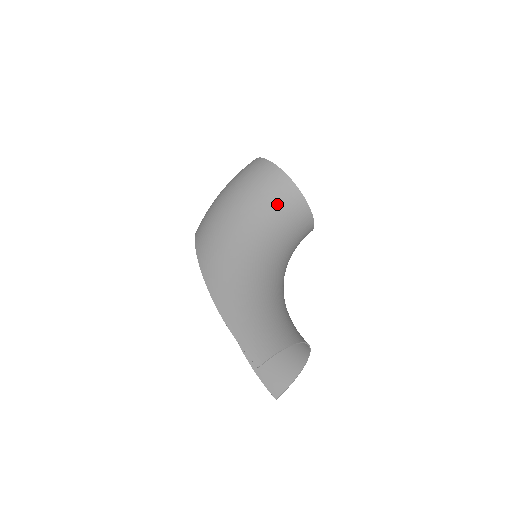
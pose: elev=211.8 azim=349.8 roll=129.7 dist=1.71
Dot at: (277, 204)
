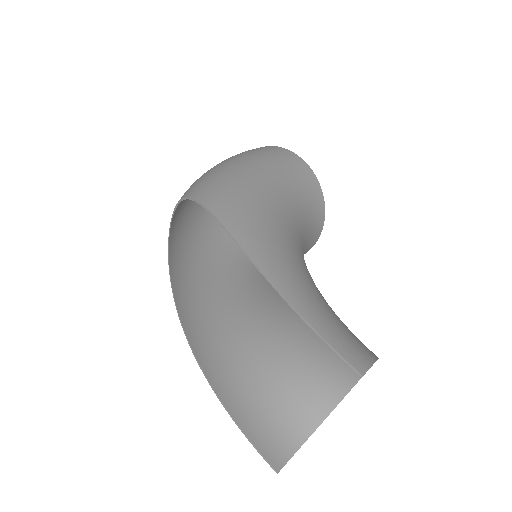
Dot at: (304, 194)
